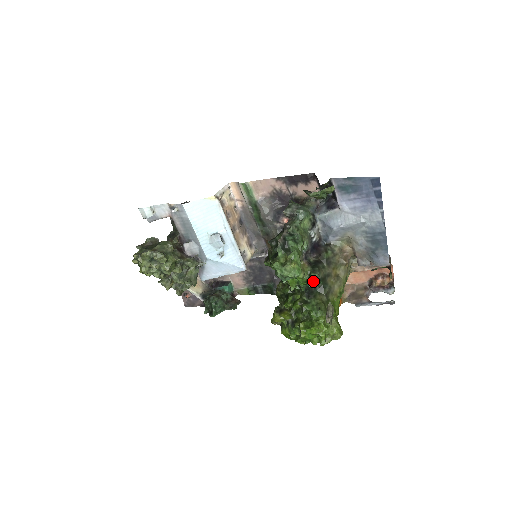
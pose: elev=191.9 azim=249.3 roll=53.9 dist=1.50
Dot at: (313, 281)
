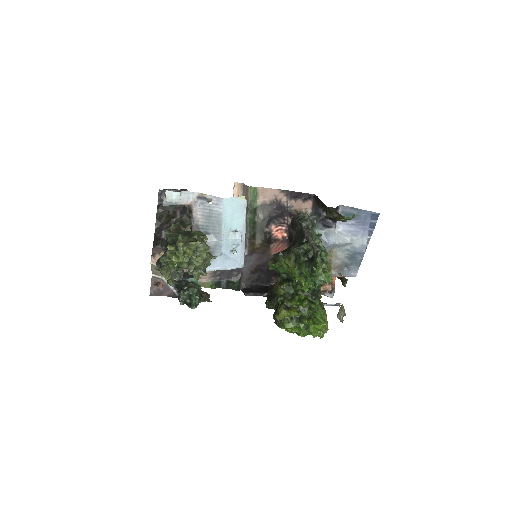
Dot at: (319, 285)
